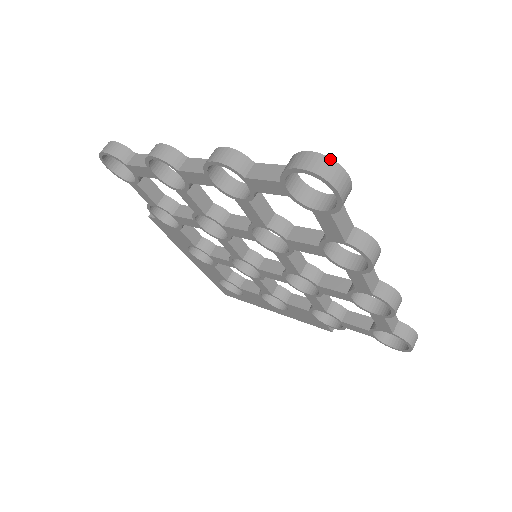
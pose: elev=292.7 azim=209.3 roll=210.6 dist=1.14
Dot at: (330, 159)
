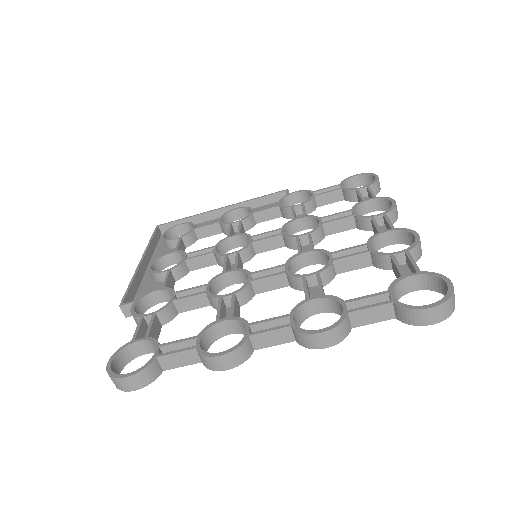
Dot at: (449, 300)
